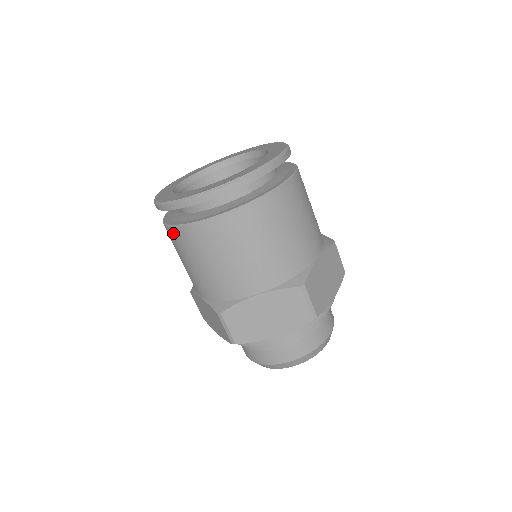
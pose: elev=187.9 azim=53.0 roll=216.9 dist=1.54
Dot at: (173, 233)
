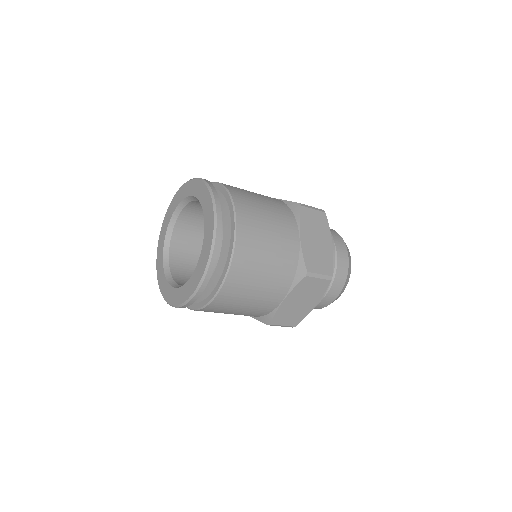
Dot at: occluded
